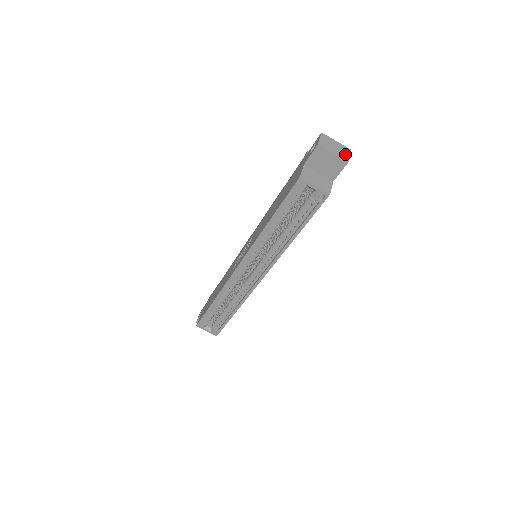
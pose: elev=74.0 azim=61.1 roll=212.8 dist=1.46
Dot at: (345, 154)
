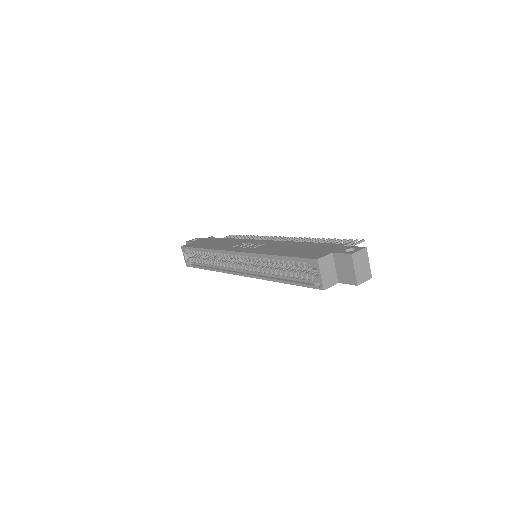
Dot at: (363, 278)
